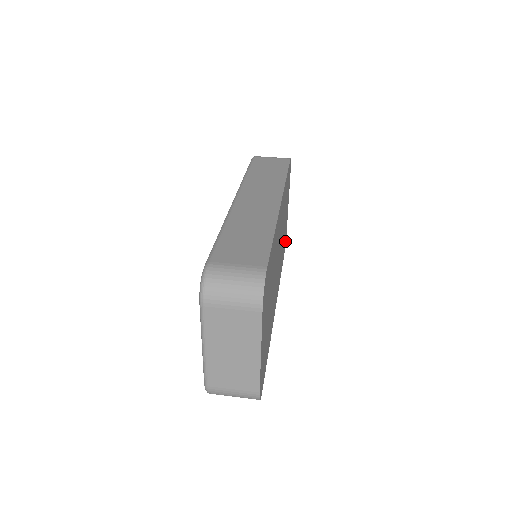
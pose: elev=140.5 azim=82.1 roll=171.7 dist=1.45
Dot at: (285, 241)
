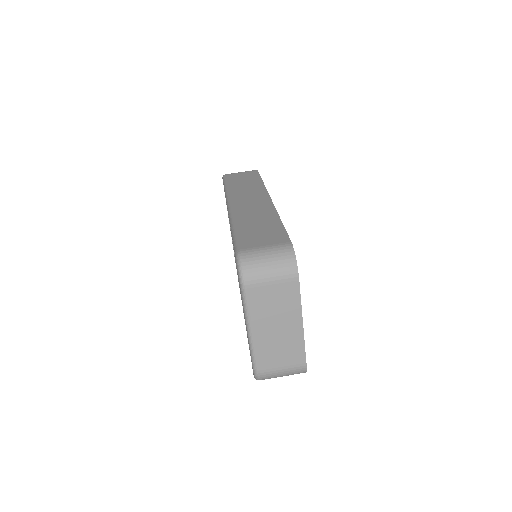
Dot at: occluded
